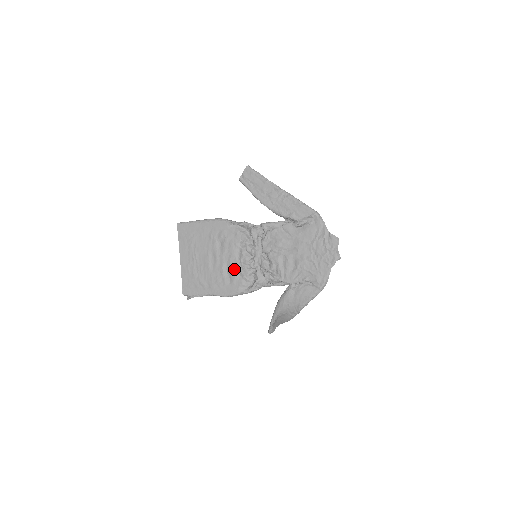
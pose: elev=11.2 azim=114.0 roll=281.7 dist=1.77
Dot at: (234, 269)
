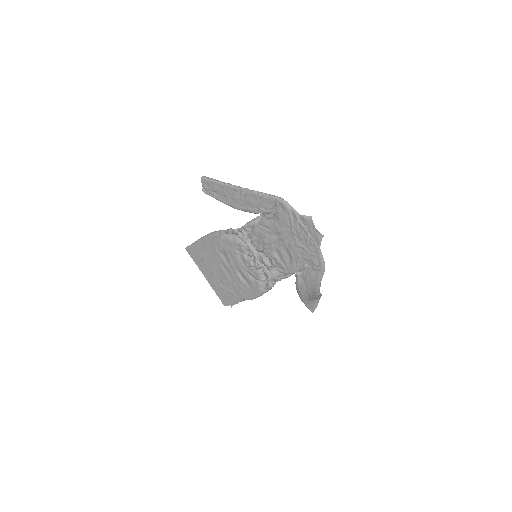
Dot at: (246, 274)
